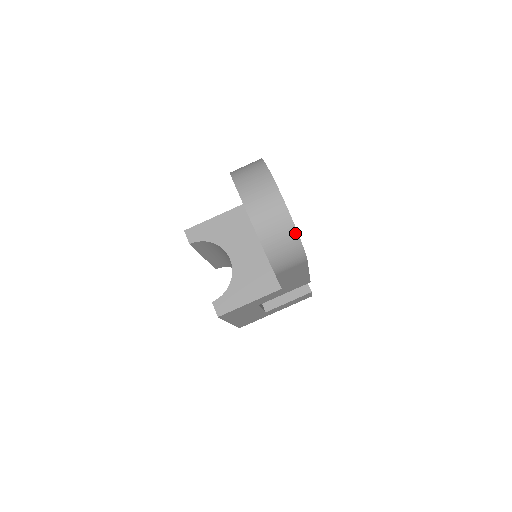
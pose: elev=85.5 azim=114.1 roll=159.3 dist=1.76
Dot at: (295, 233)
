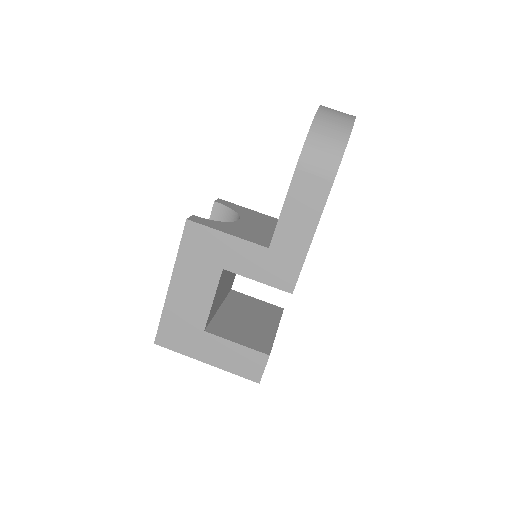
Dot at: (348, 133)
